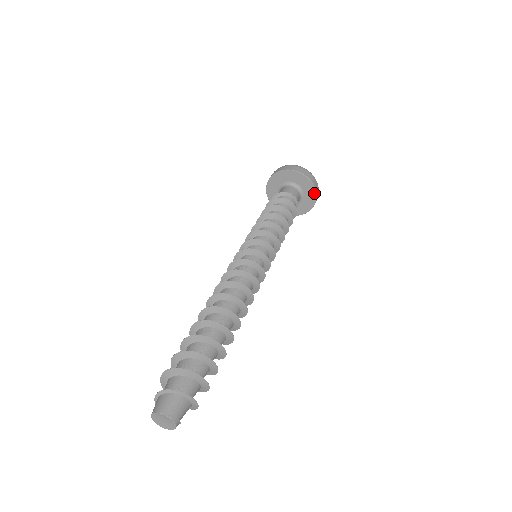
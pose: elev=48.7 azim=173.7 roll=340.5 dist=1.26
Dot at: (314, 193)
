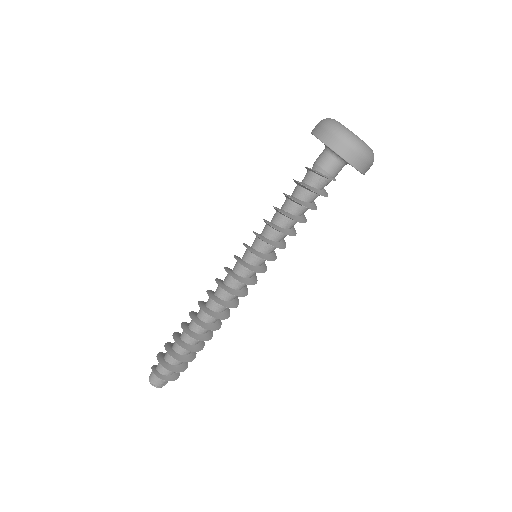
Dot at: occluded
